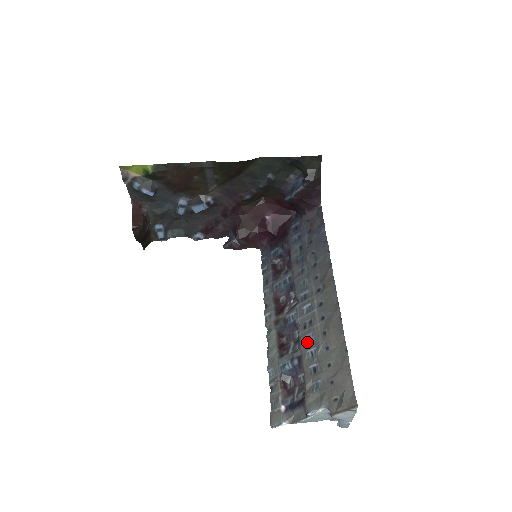
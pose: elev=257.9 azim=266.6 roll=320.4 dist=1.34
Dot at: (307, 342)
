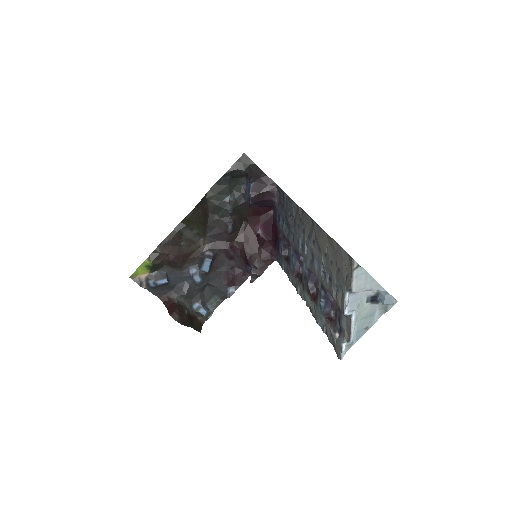
Dot at: (317, 270)
